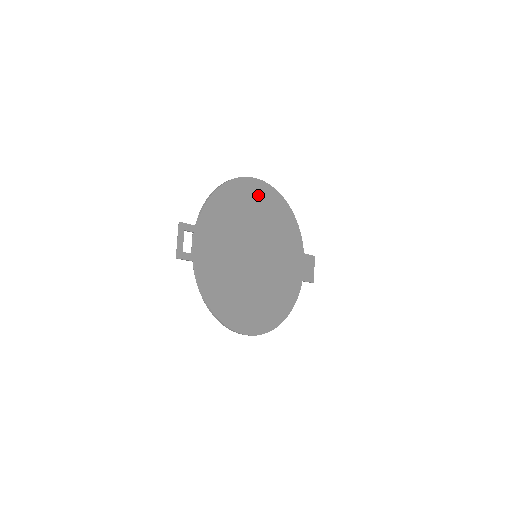
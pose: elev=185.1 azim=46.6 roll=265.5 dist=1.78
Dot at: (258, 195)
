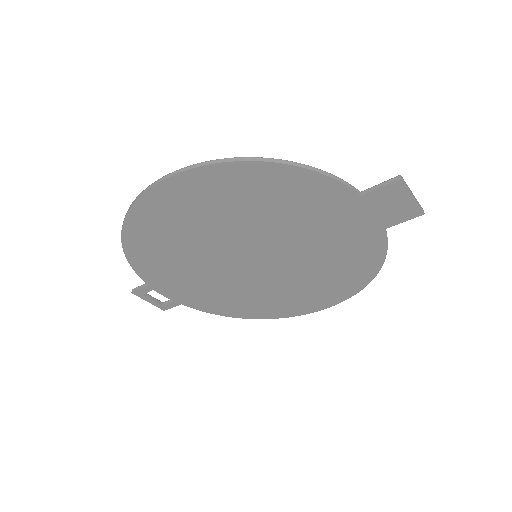
Dot at: (180, 203)
